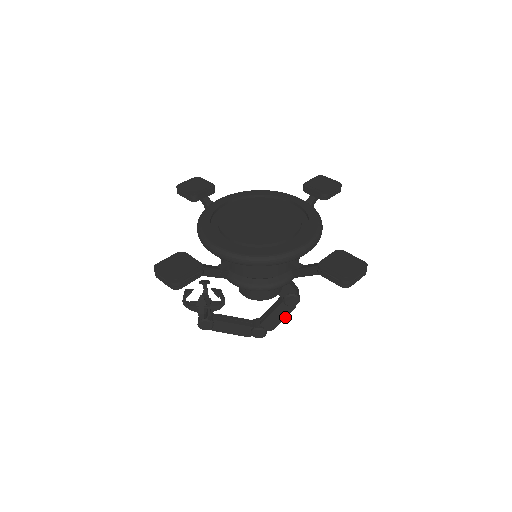
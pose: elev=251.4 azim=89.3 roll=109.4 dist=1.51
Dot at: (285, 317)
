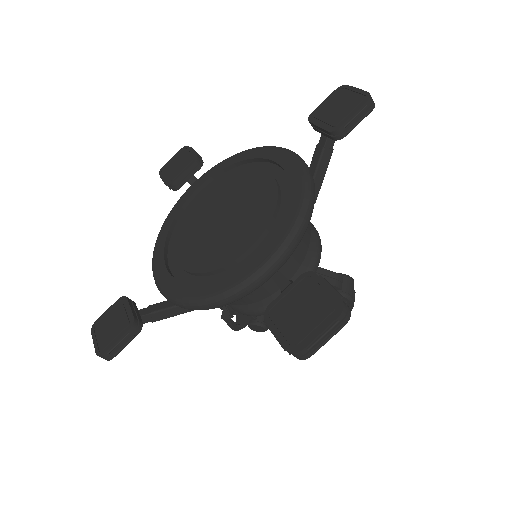
Dot at: occluded
